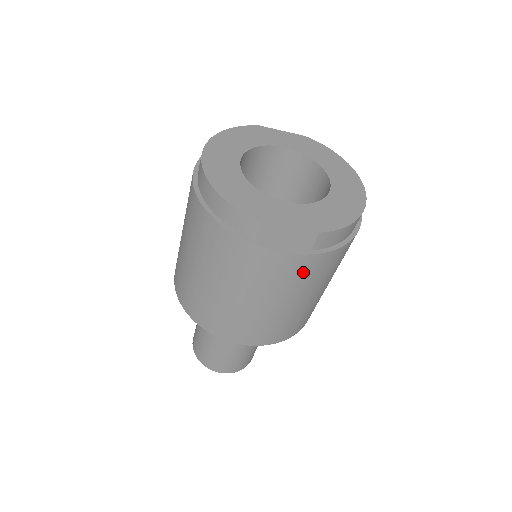
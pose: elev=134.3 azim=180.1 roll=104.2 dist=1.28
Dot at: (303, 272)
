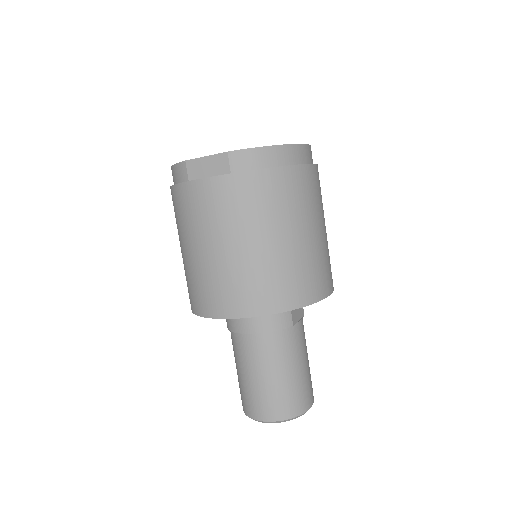
Dot at: (233, 198)
